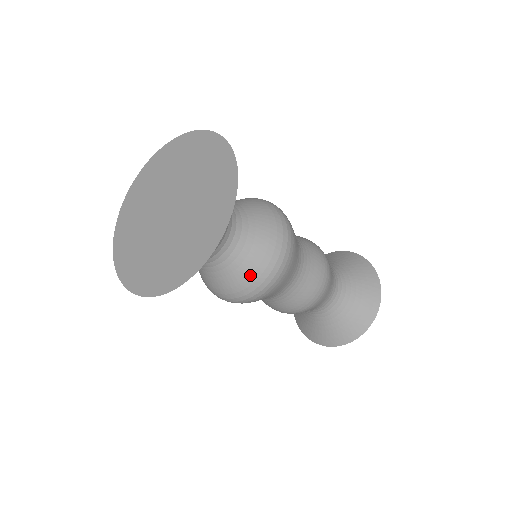
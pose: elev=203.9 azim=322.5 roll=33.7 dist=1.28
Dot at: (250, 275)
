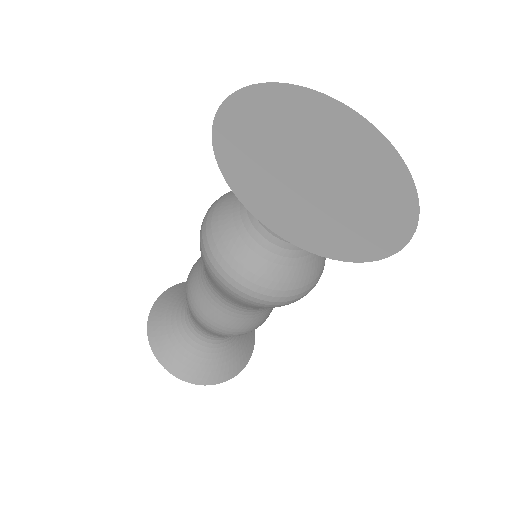
Dot at: (301, 280)
